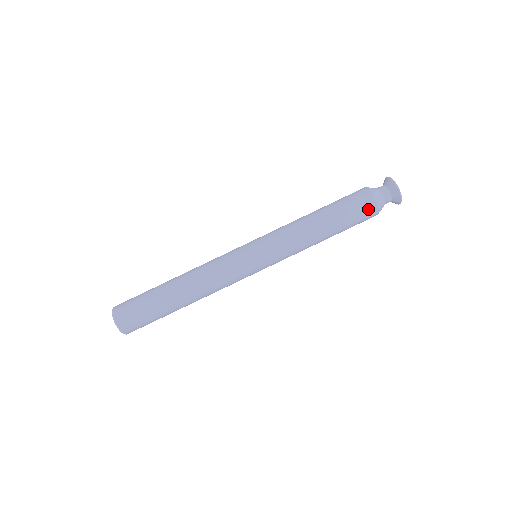
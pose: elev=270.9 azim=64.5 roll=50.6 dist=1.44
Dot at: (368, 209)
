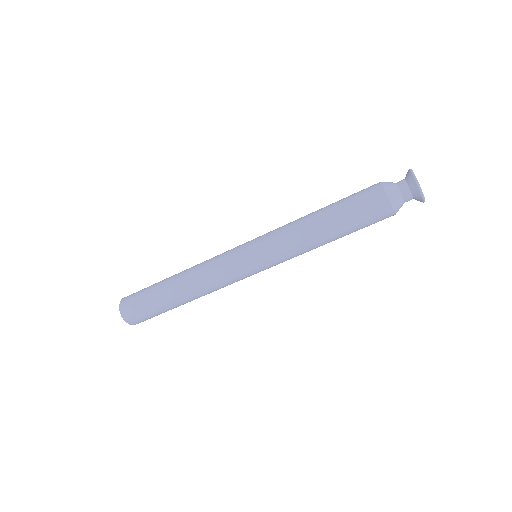
Dot at: occluded
